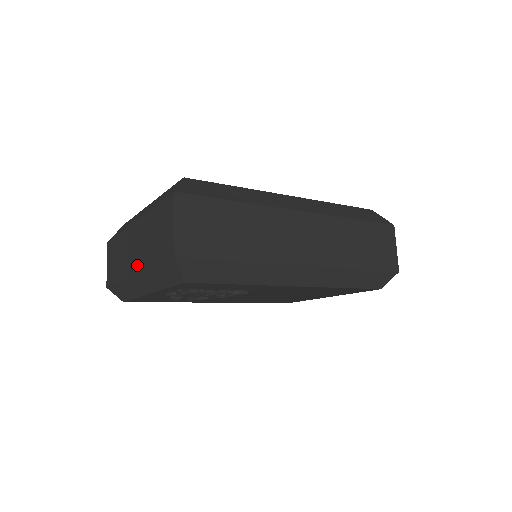
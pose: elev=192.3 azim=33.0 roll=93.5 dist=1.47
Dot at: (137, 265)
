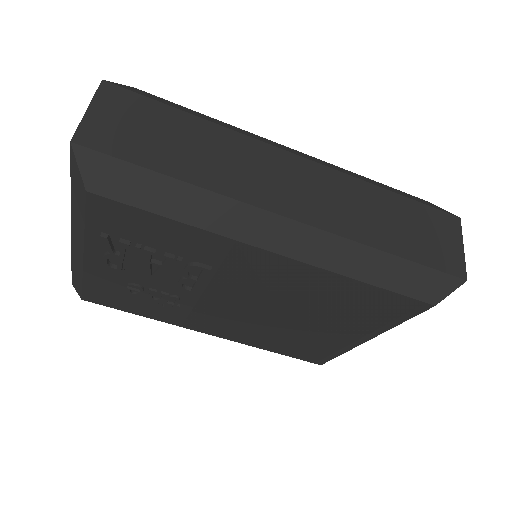
Dot at: occluded
